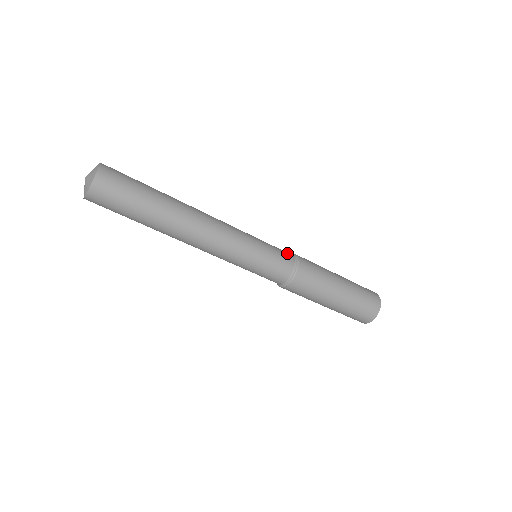
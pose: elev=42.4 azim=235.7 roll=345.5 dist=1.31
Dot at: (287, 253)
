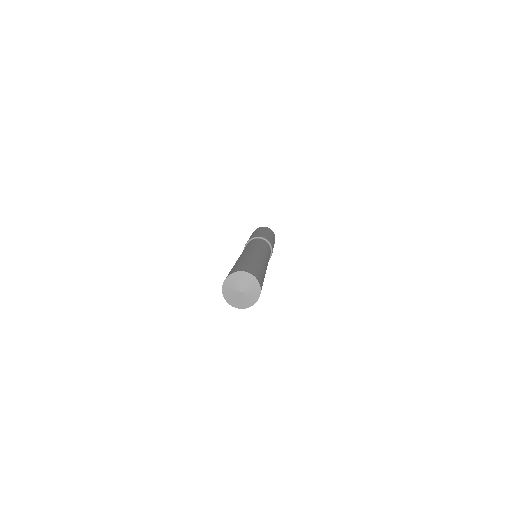
Dot at: occluded
